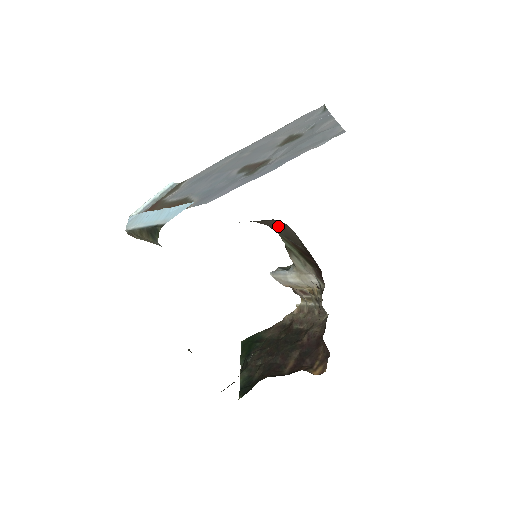
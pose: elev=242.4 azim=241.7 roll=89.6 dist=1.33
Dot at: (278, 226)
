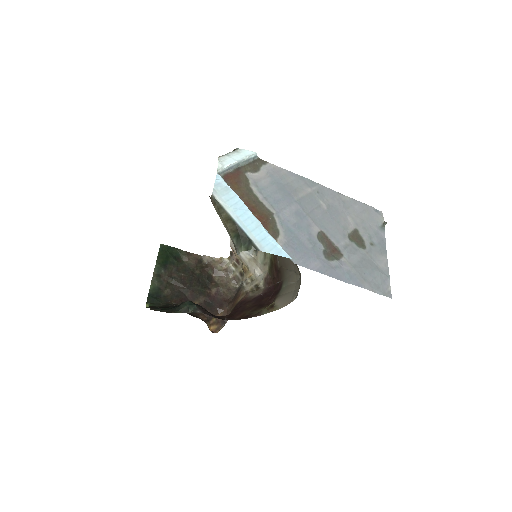
Dot at: occluded
